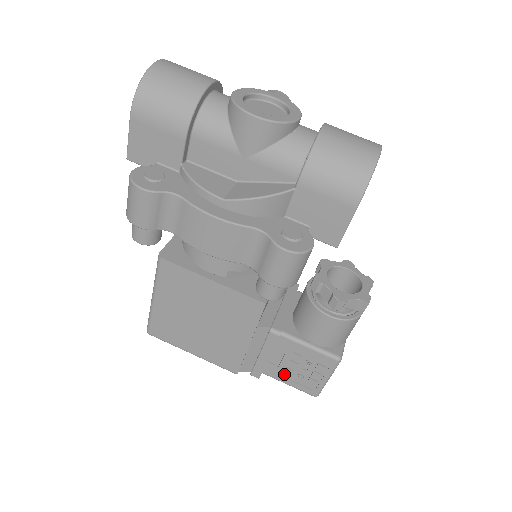
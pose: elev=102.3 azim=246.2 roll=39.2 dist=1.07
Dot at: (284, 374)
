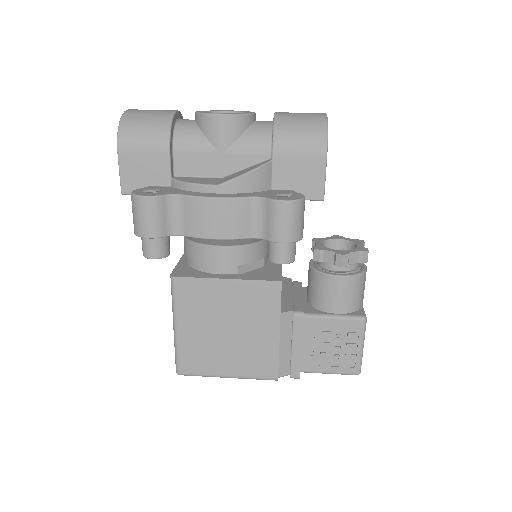
Dot at: (321, 362)
